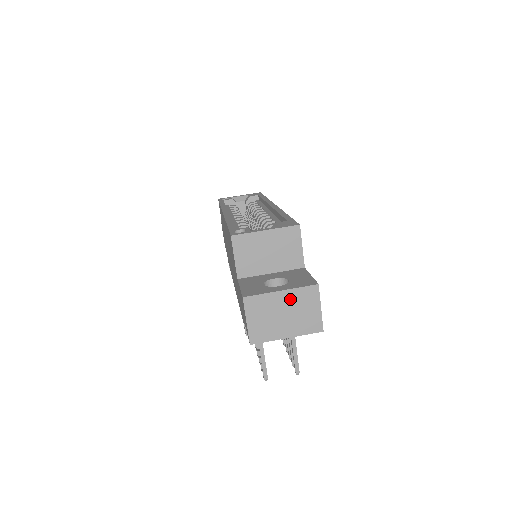
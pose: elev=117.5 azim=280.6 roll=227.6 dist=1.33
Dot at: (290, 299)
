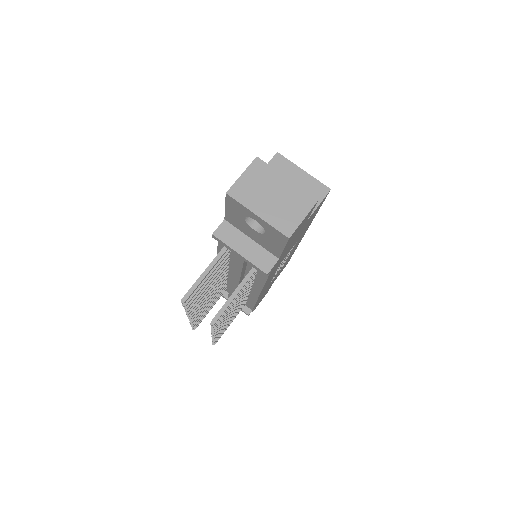
Dot at: (288, 190)
